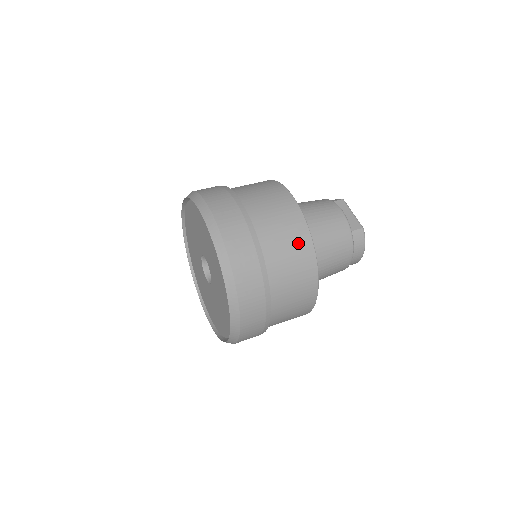
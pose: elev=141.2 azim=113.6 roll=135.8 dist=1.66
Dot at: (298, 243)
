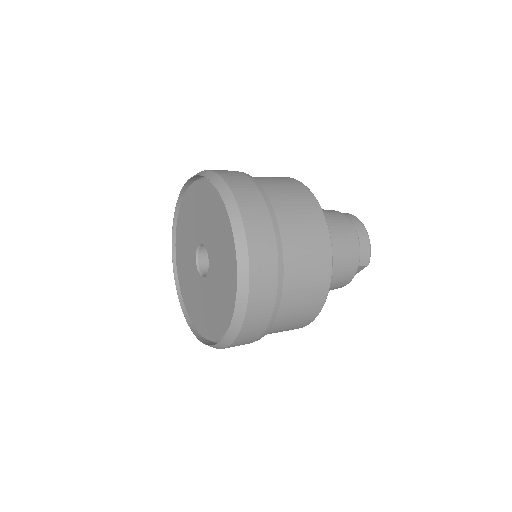
Dot at: occluded
